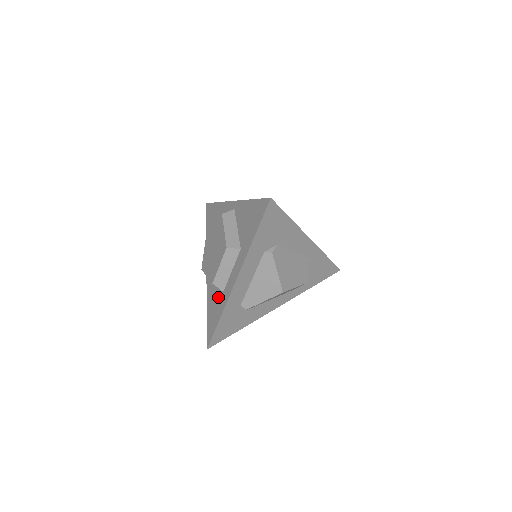
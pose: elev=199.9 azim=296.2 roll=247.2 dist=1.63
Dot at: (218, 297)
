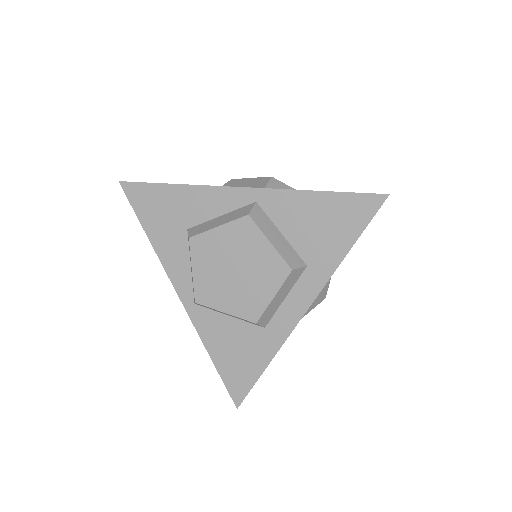
Dot at: (249, 336)
